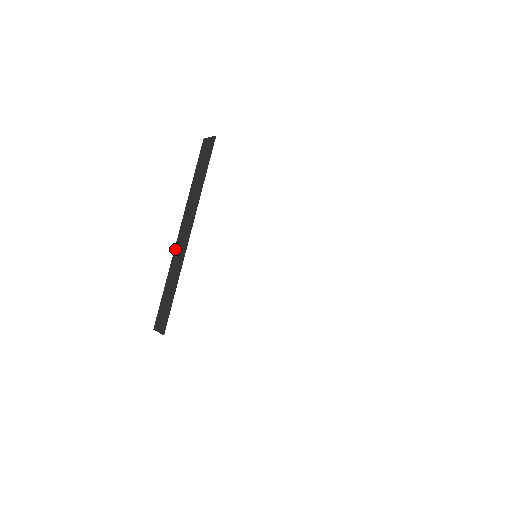
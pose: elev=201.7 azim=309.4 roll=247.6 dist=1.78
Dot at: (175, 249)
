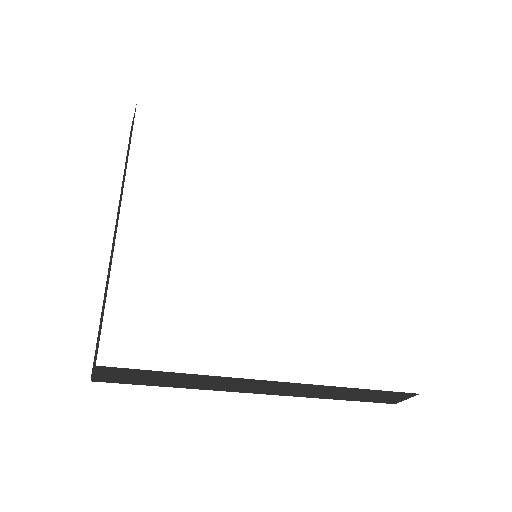
Dot at: (111, 250)
